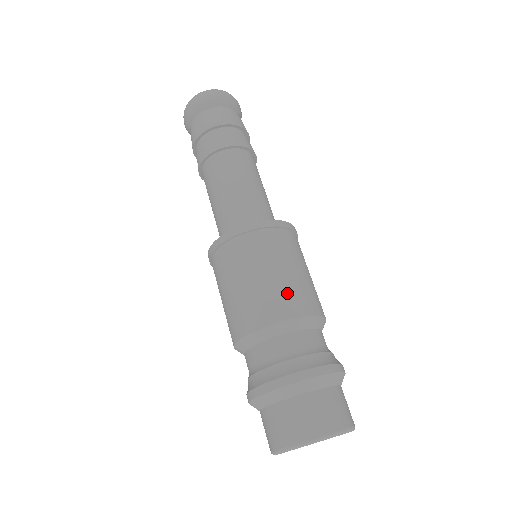
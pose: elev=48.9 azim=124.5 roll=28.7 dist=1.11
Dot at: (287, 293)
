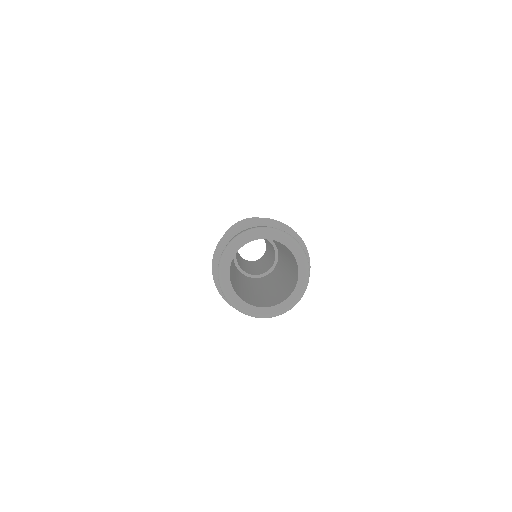
Dot at: occluded
